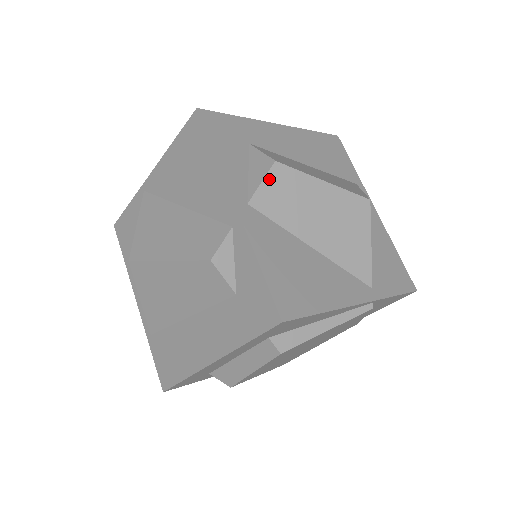
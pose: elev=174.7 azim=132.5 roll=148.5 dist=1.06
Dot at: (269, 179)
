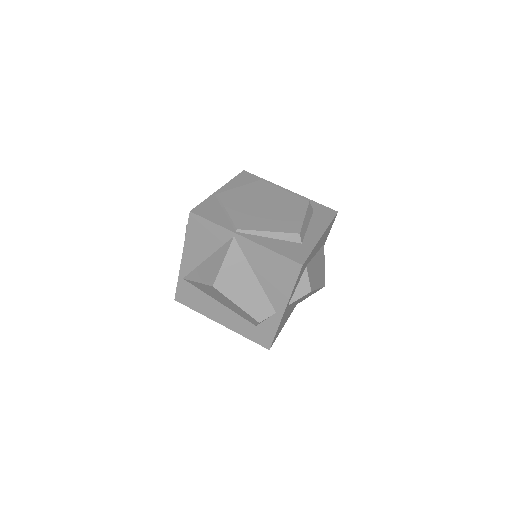
Dot at: occluded
